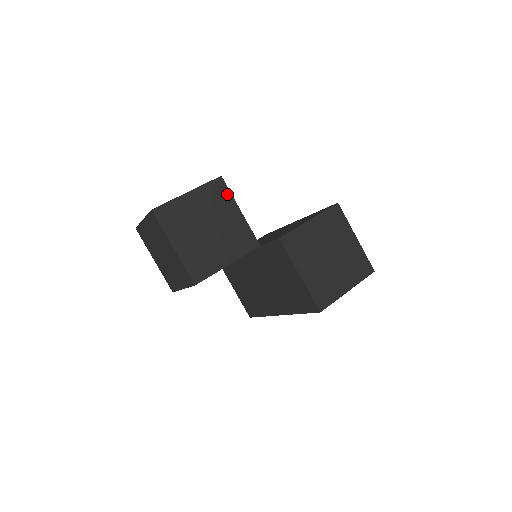
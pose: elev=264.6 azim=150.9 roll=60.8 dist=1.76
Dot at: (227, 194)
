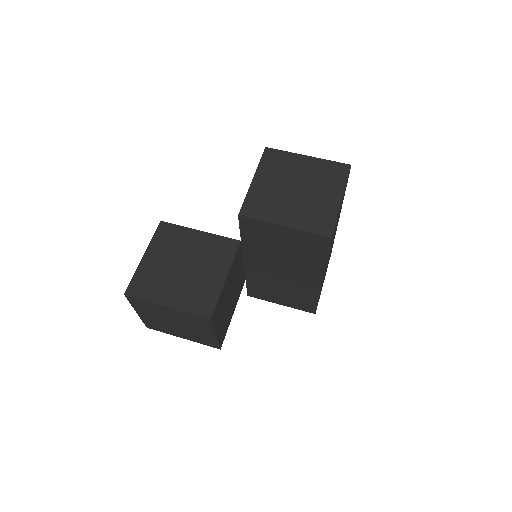
Dot at: (177, 229)
